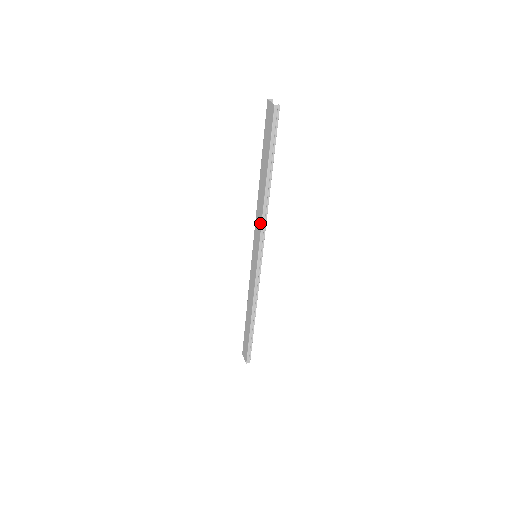
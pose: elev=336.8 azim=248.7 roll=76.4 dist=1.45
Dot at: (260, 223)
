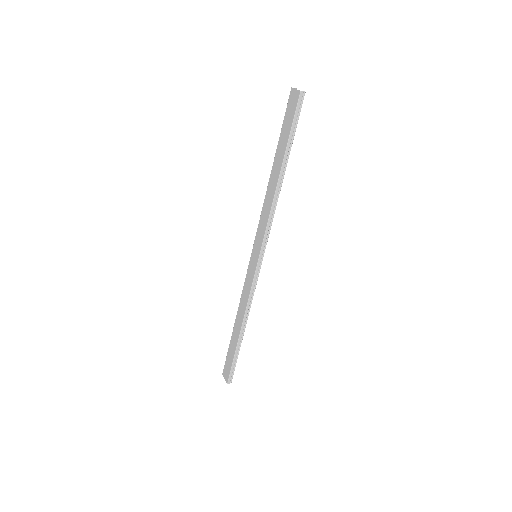
Dot at: (267, 217)
